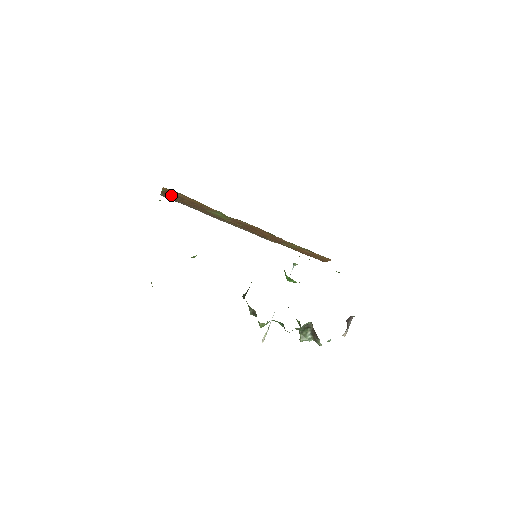
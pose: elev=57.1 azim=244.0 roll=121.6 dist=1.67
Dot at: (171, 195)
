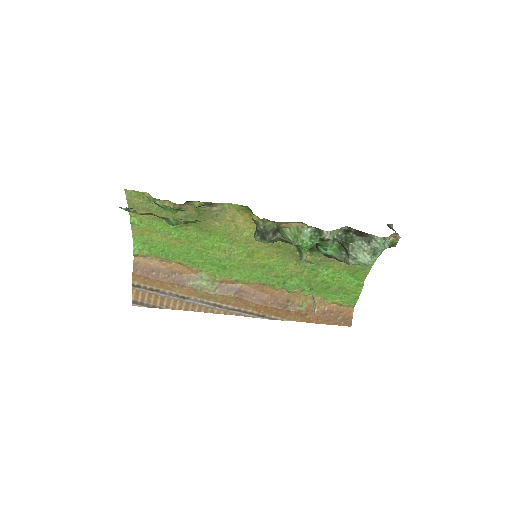
Dot at: (144, 273)
